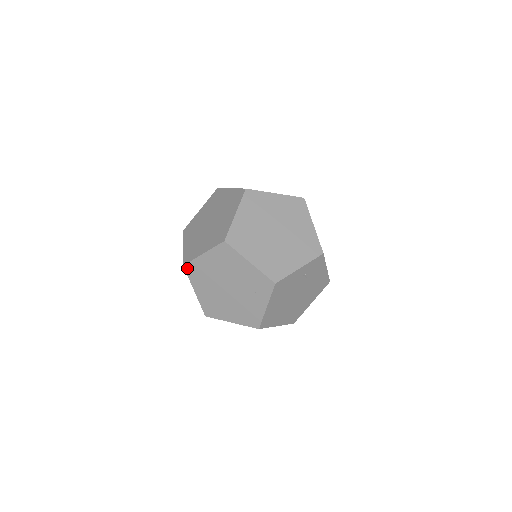
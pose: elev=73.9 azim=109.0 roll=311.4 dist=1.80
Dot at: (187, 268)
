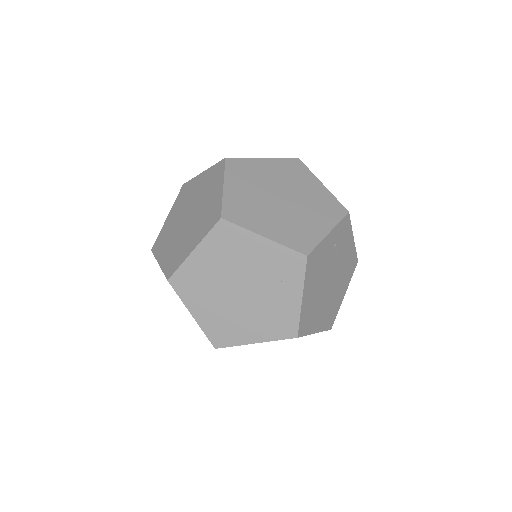
Dot at: (174, 282)
